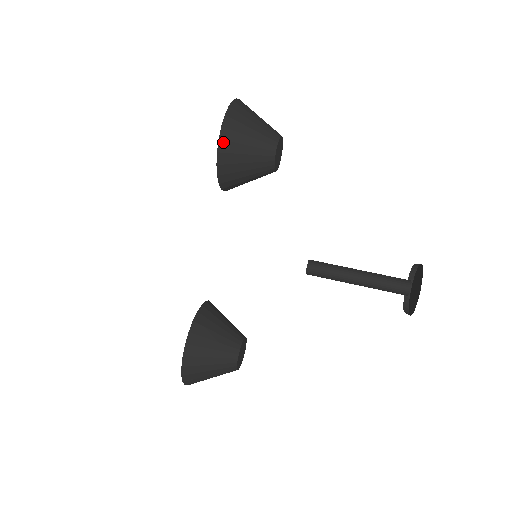
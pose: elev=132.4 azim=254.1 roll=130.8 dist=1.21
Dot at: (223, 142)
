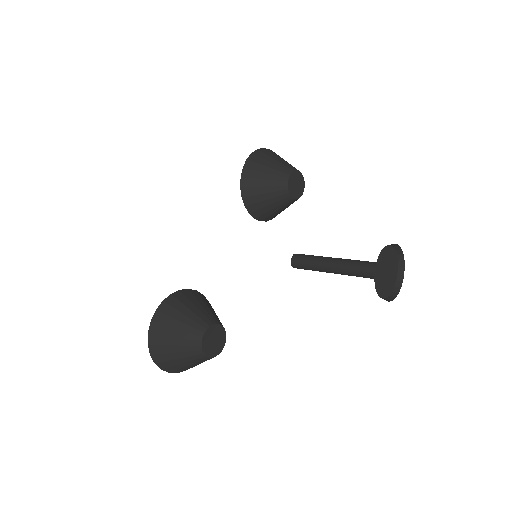
Dot at: (249, 162)
